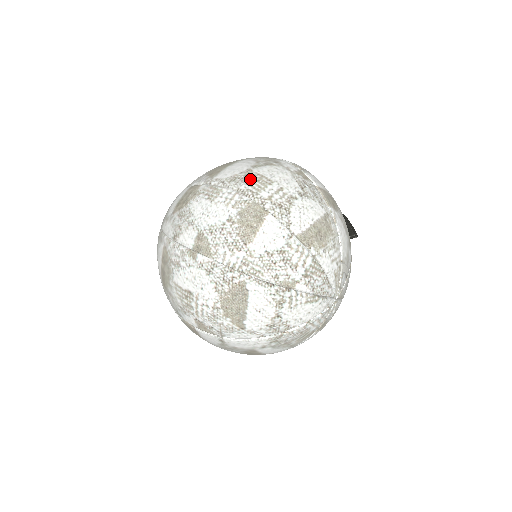
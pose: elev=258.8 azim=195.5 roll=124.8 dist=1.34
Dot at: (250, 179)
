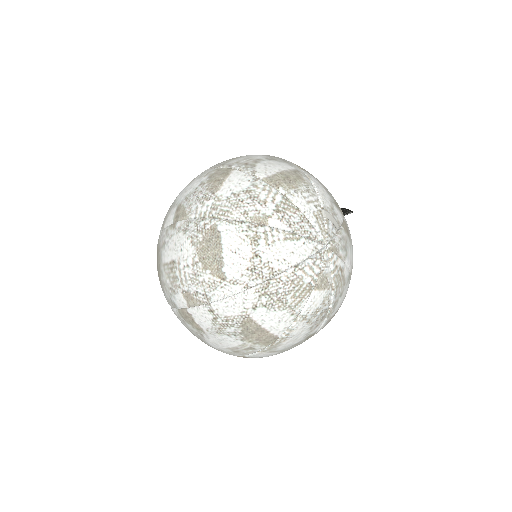
Dot at: (223, 161)
